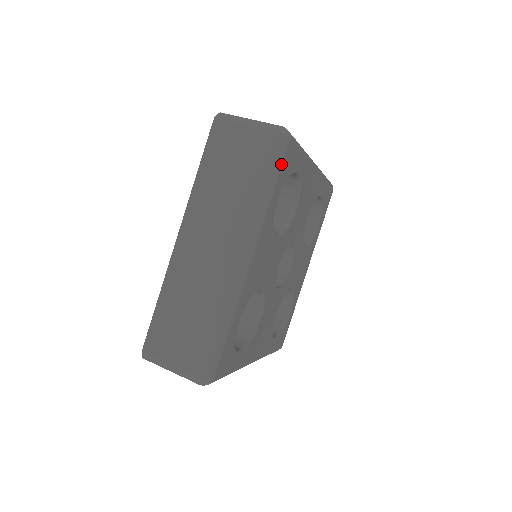
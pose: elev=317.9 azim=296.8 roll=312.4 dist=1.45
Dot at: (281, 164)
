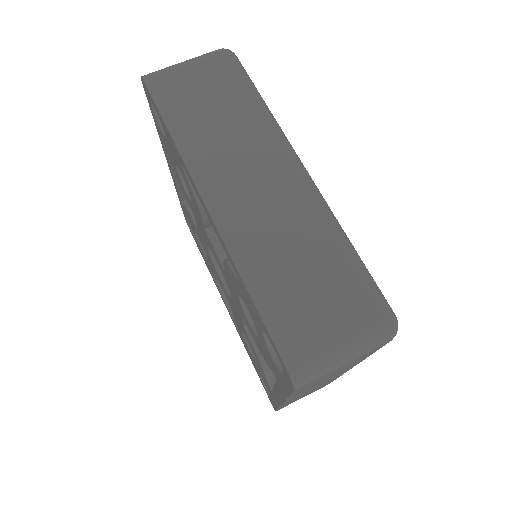
Dot at: occluded
